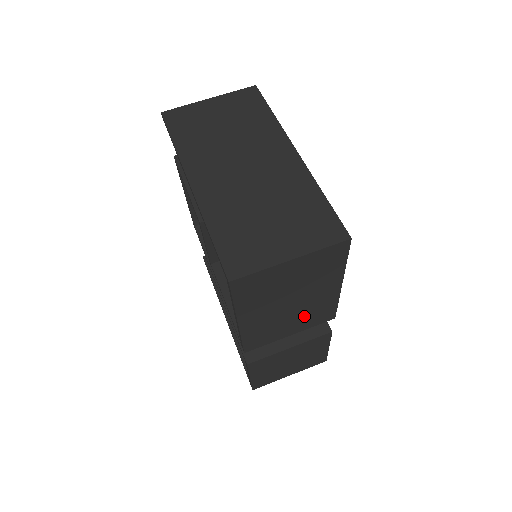
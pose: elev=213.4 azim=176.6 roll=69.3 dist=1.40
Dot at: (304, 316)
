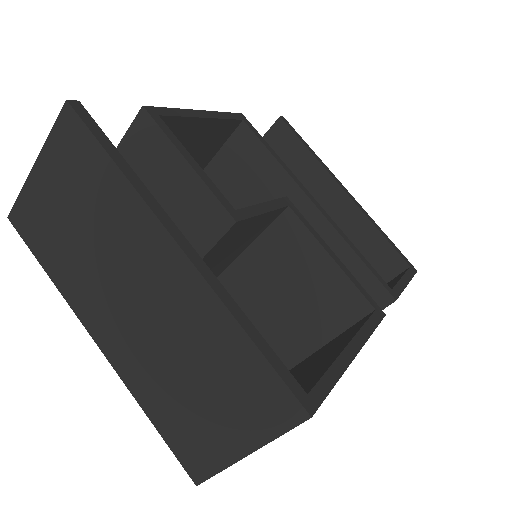
Dot at: occluded
